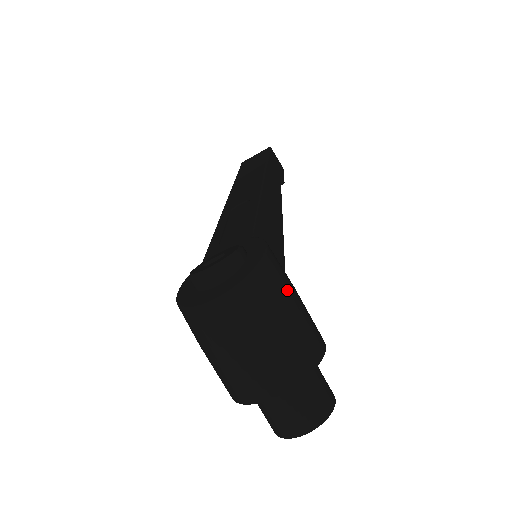
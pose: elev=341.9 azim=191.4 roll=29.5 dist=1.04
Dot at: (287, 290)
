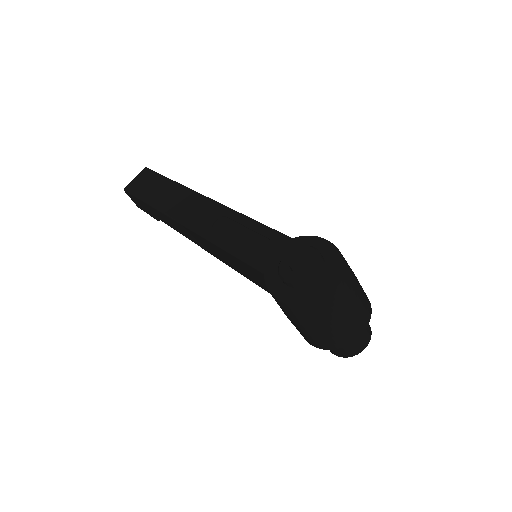
Dot at: occluded
